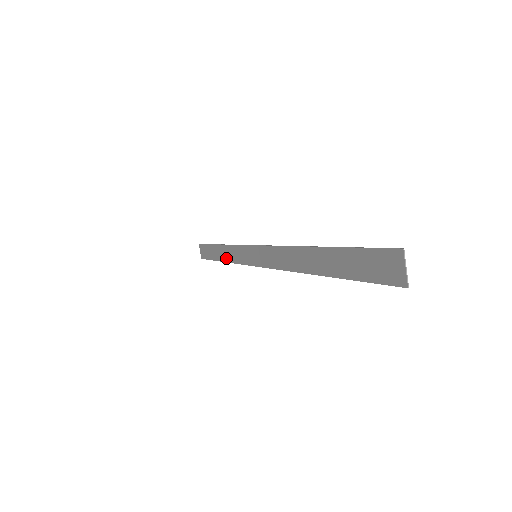
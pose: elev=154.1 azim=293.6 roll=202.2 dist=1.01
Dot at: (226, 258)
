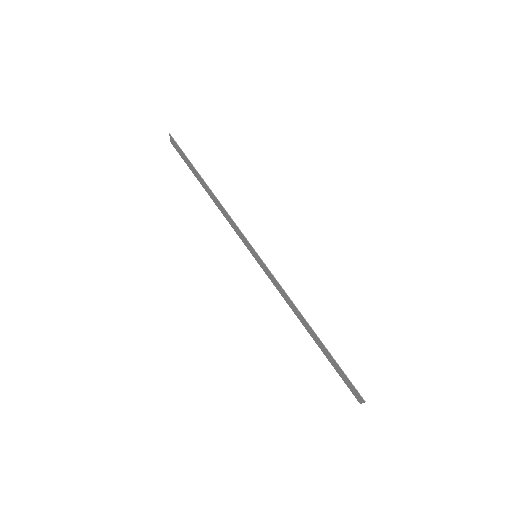
Dot at: (215, 202)
